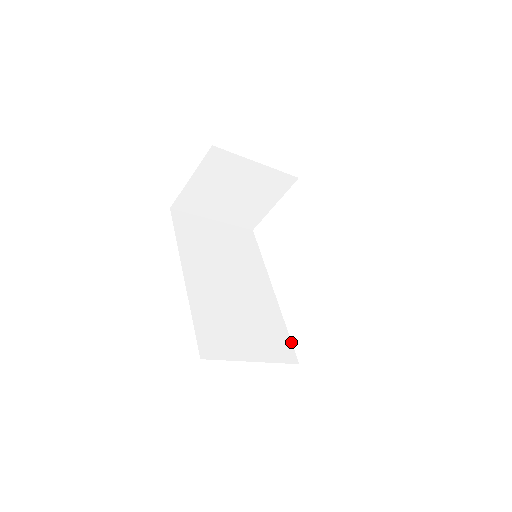
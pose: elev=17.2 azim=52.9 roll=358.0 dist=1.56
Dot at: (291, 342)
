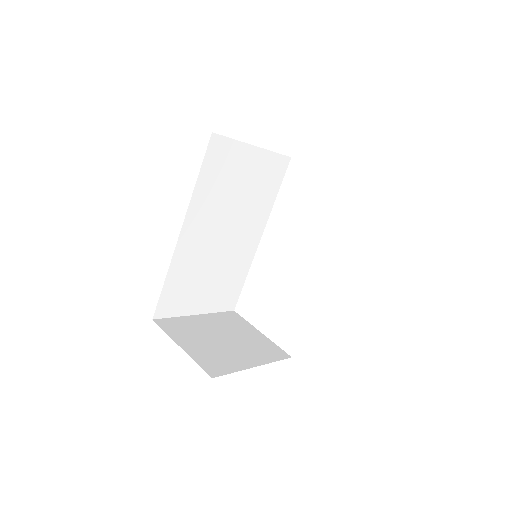
Dot at: occluded
